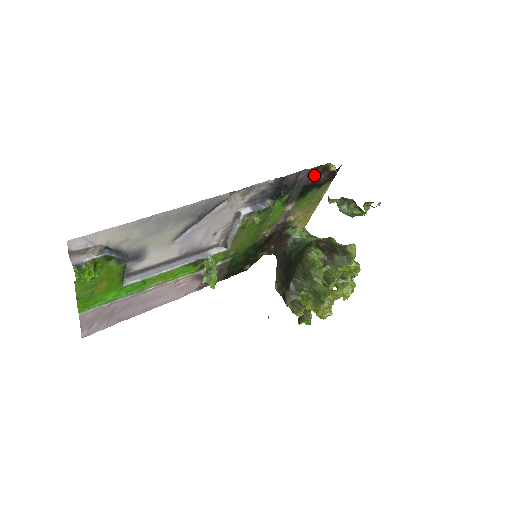
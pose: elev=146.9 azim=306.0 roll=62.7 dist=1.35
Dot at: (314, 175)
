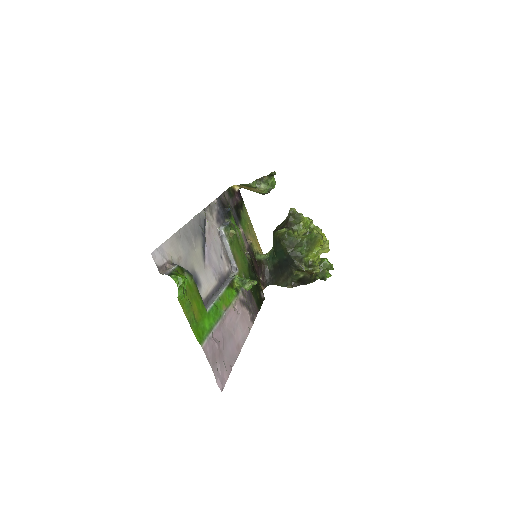
Dot at: (232, 197)
